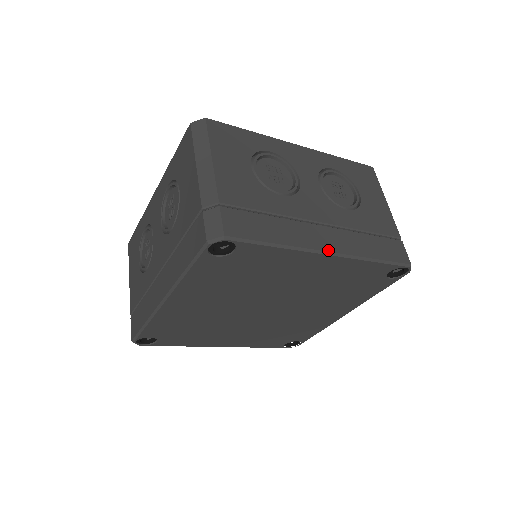
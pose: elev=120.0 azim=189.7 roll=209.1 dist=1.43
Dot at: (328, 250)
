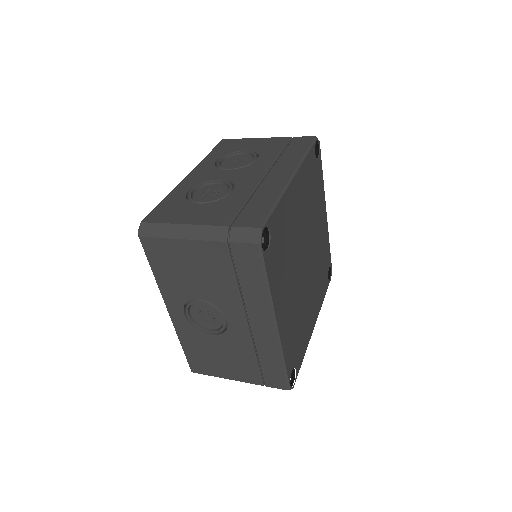
Dot at: occluded
